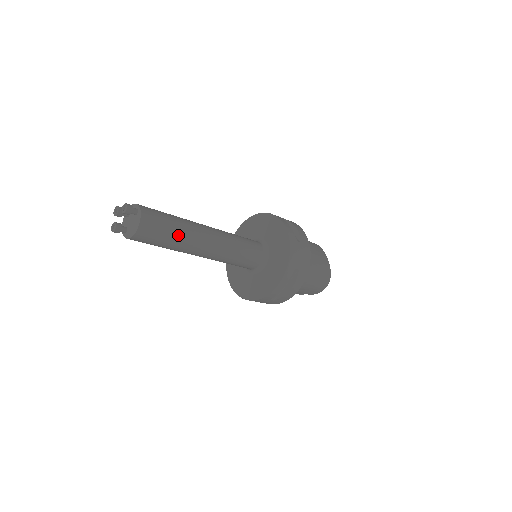
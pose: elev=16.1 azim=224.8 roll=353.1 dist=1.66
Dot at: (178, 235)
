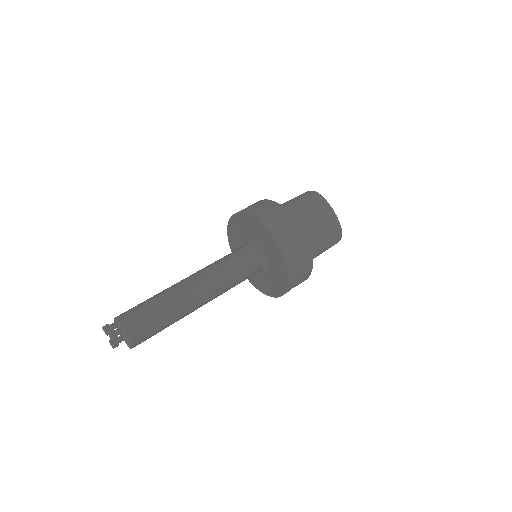
Dot at: (170, 320)
